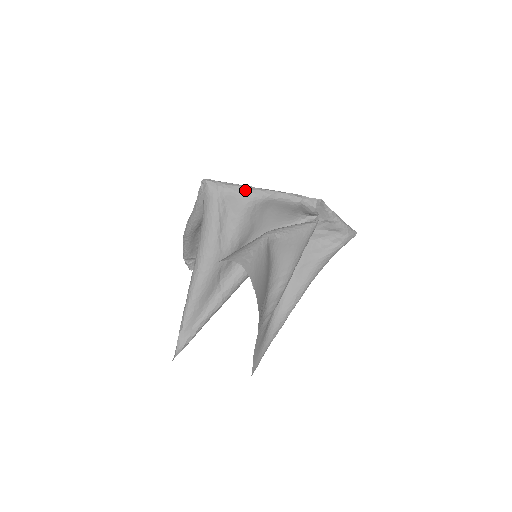
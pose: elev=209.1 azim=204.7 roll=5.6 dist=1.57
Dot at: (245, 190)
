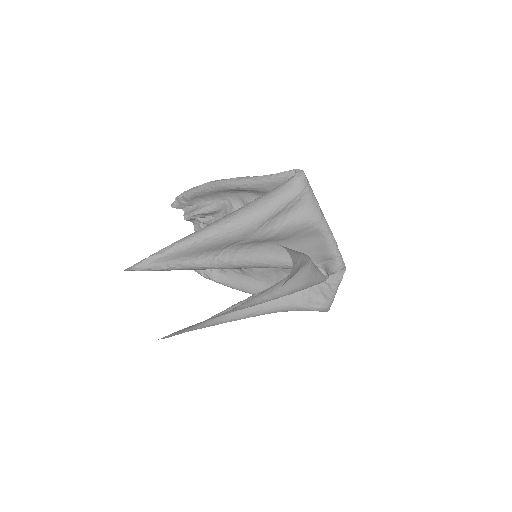
Dot at: (318, 210)
